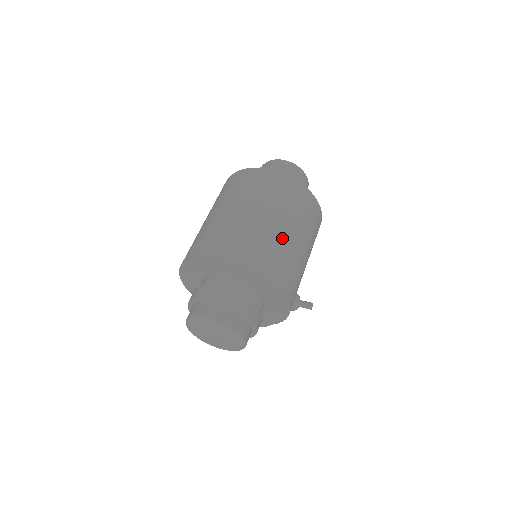
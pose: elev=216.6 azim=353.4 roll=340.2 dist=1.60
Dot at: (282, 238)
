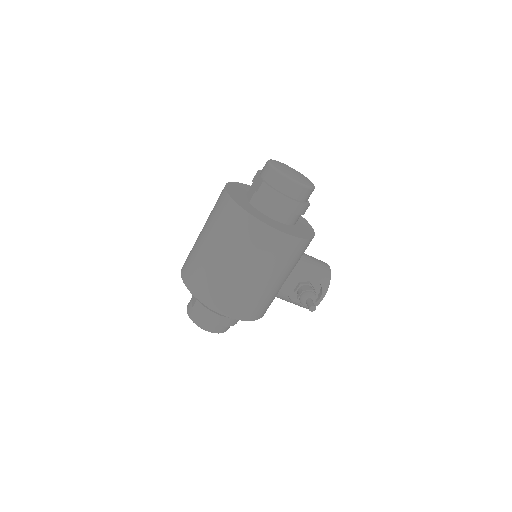
Dot at: (211, 262)
